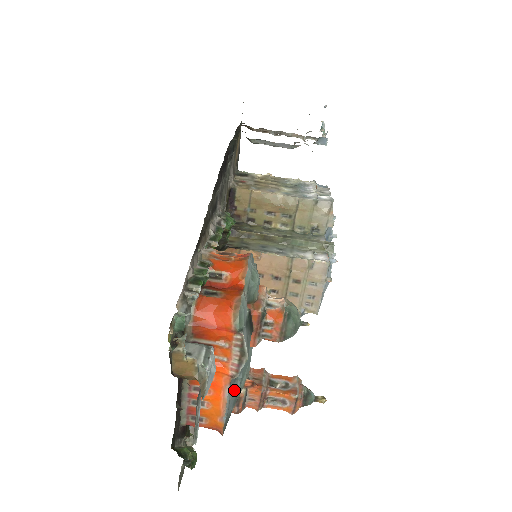
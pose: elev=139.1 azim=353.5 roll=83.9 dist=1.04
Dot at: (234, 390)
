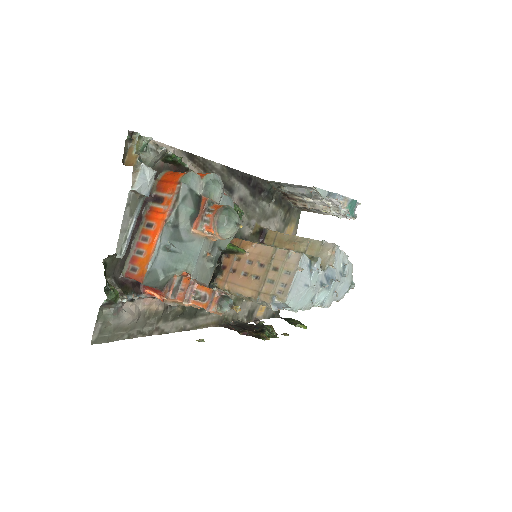
Dot at: (166, 247)
